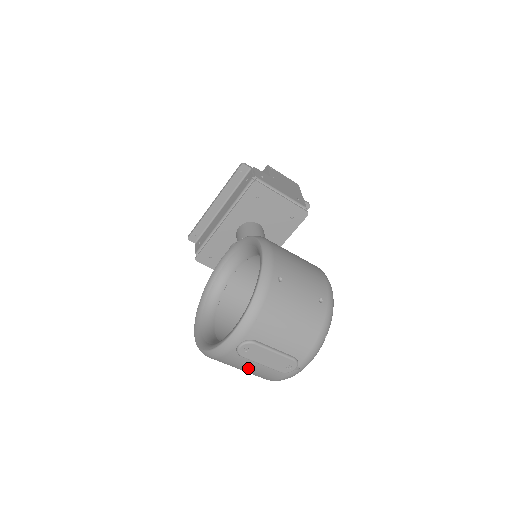
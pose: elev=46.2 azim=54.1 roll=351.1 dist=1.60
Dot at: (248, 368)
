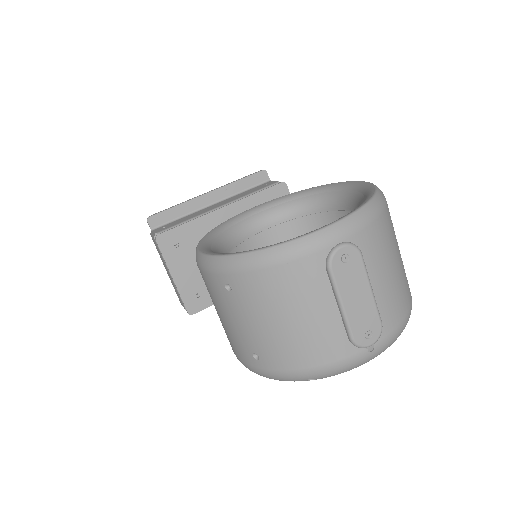
Dot at: (305, 313)
